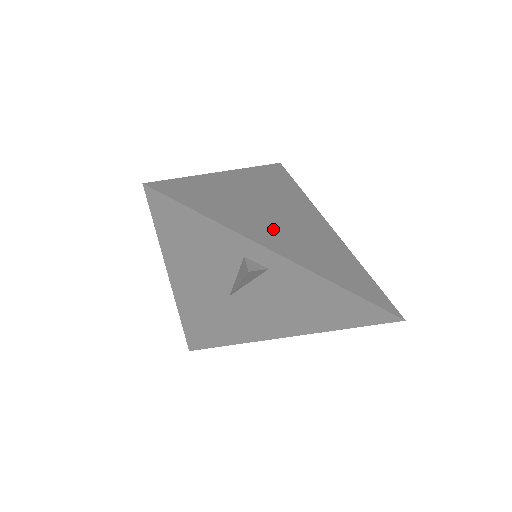
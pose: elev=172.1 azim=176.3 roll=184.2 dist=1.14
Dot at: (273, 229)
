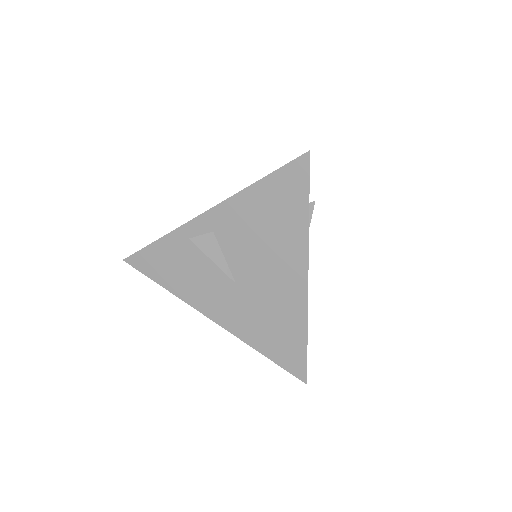
Dot at: occluded
